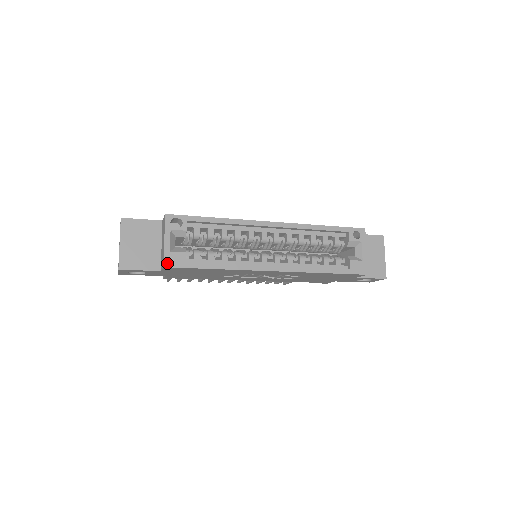
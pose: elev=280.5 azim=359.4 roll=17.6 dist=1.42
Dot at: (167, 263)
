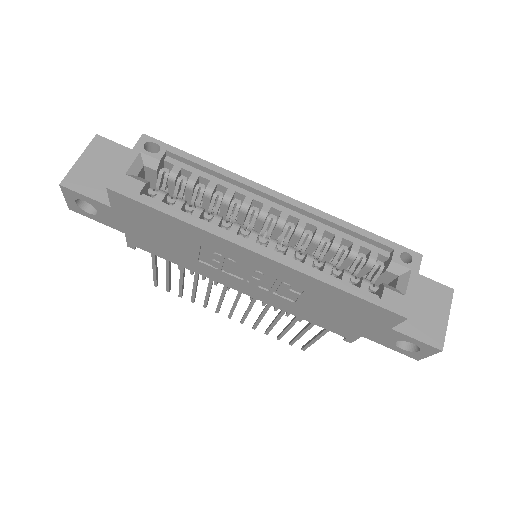
Dot at: (114, 185)
